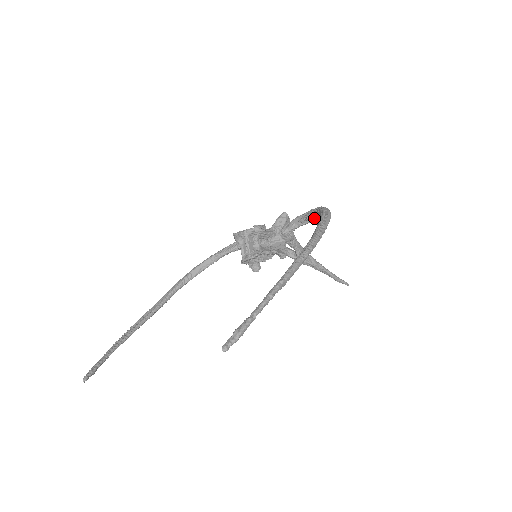
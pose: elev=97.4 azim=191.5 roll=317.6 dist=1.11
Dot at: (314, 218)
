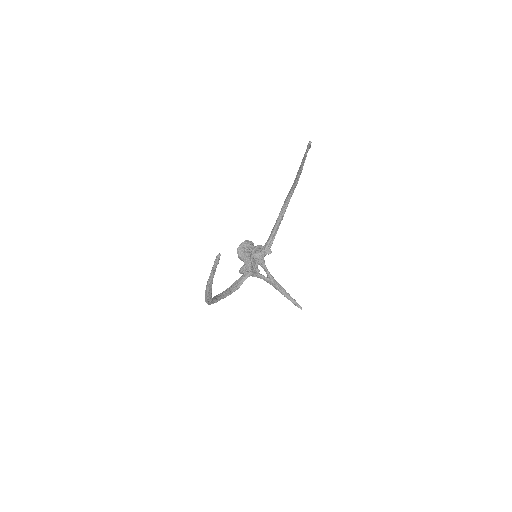
Dot at: (270, 244)
